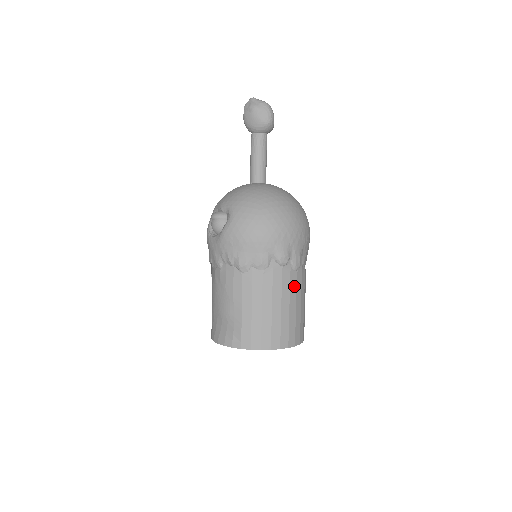
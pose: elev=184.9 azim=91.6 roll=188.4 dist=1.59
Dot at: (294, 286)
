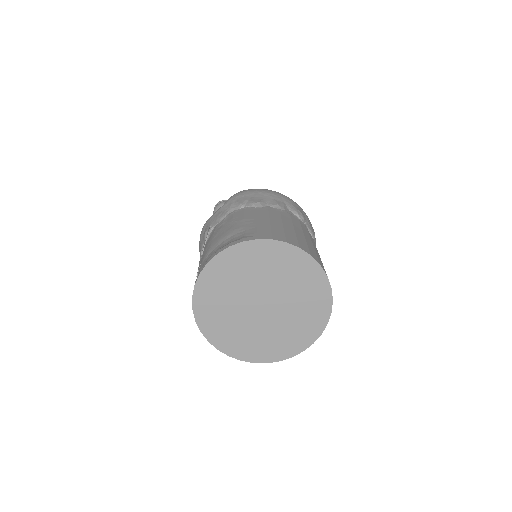
Dot at: (313, 241)
